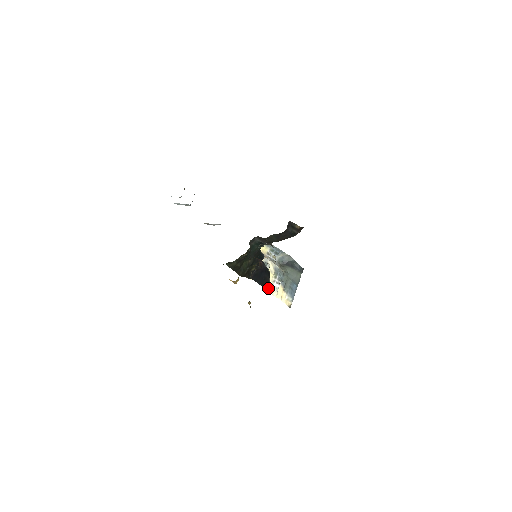
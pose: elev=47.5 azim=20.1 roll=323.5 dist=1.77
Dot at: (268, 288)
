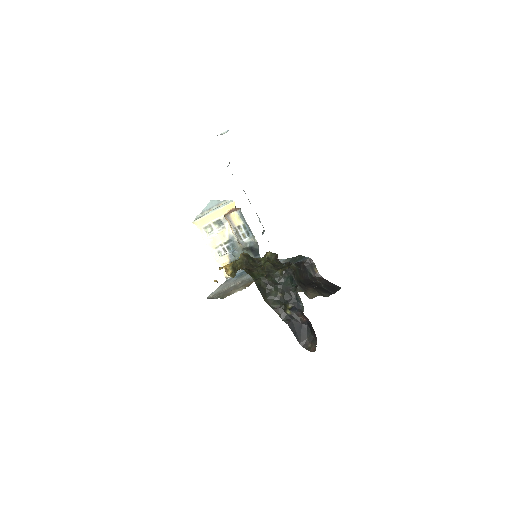
Dot at: (211, 246)
